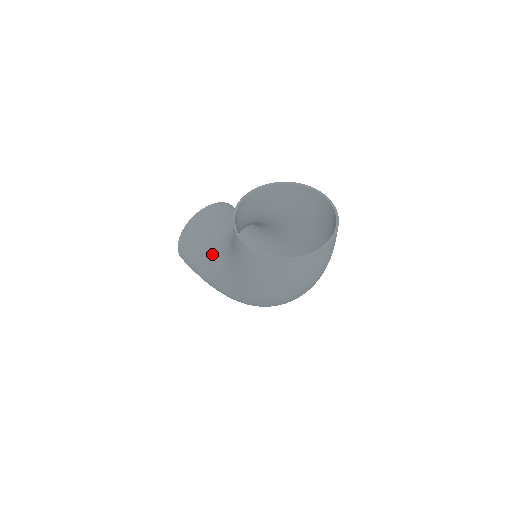
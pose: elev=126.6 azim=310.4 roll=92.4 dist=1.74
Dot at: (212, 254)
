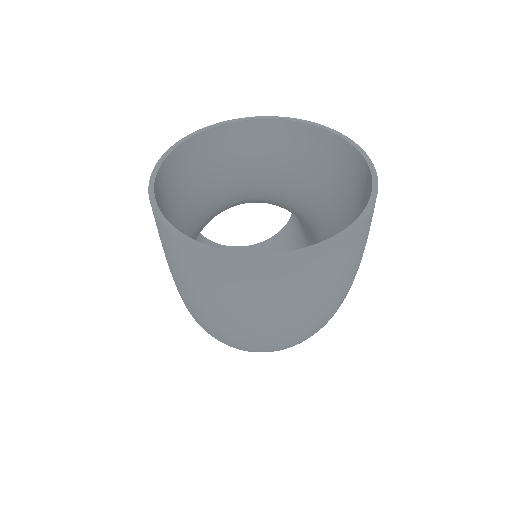
Dot at: occluded
